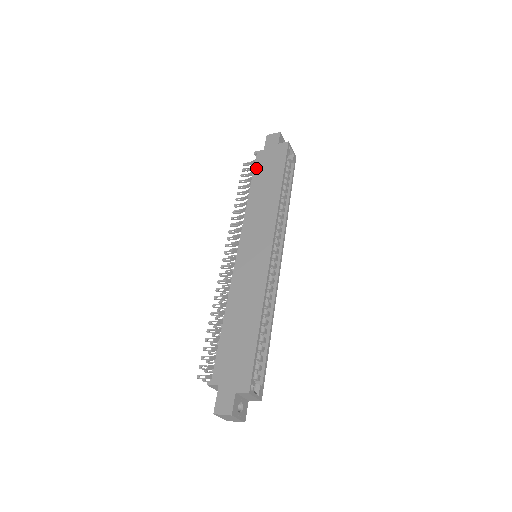
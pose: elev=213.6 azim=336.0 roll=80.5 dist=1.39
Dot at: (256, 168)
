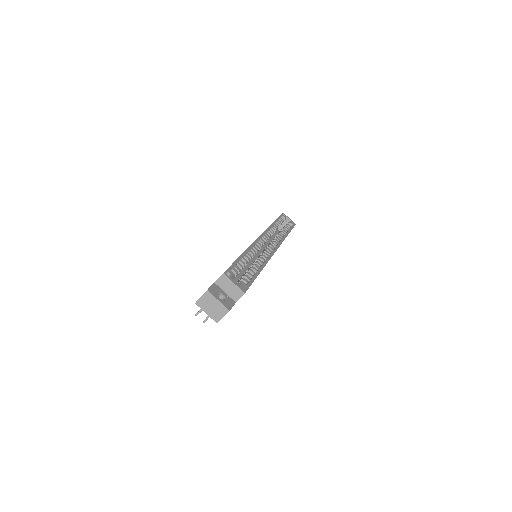
Dot at: occluded
